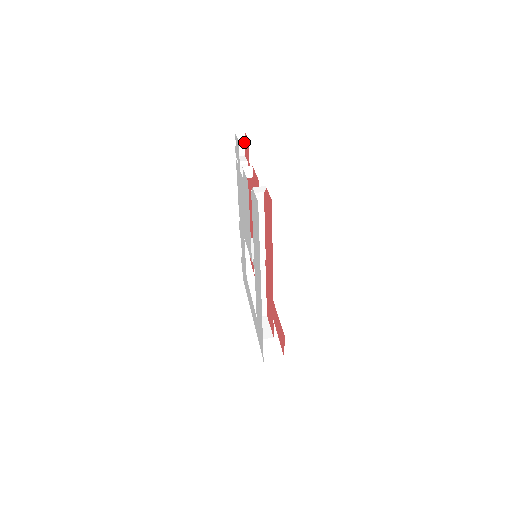
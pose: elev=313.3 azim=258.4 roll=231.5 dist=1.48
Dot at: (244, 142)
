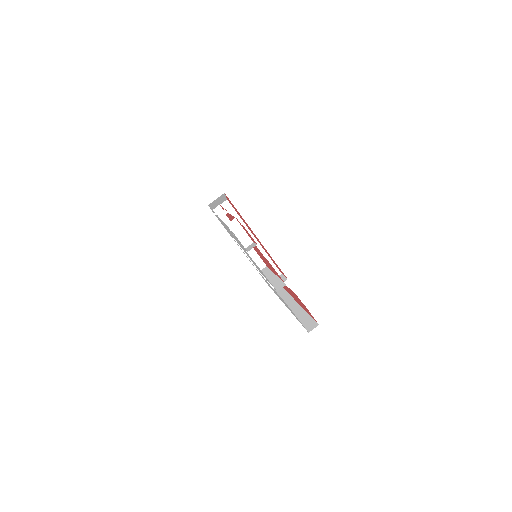
Dot at: occluded
